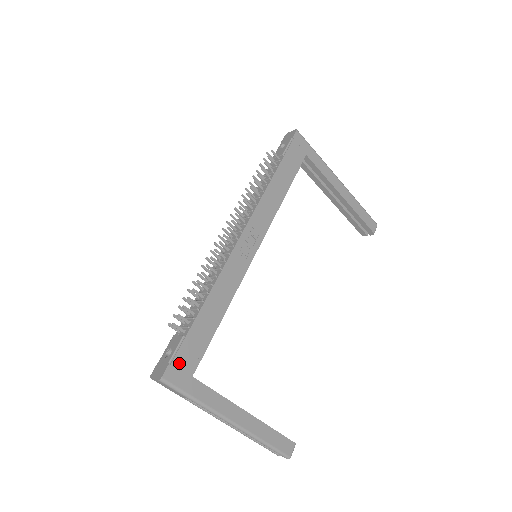
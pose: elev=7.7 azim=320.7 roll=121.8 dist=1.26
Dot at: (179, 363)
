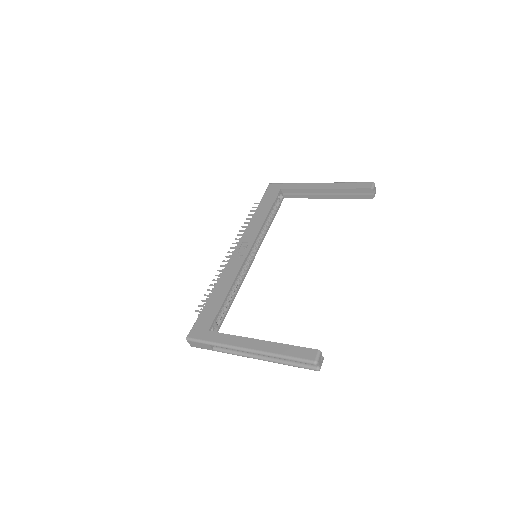
Dot at: (198, 327)
